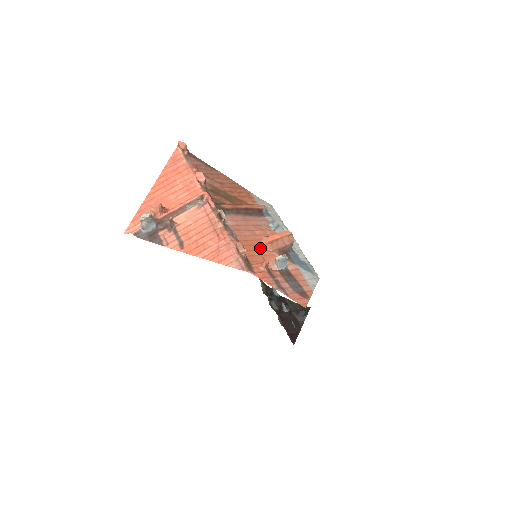
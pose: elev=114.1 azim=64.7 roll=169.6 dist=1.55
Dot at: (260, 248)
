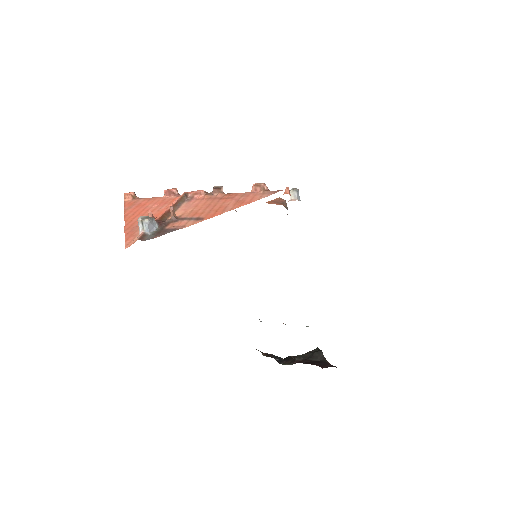
Dot at: occluded
